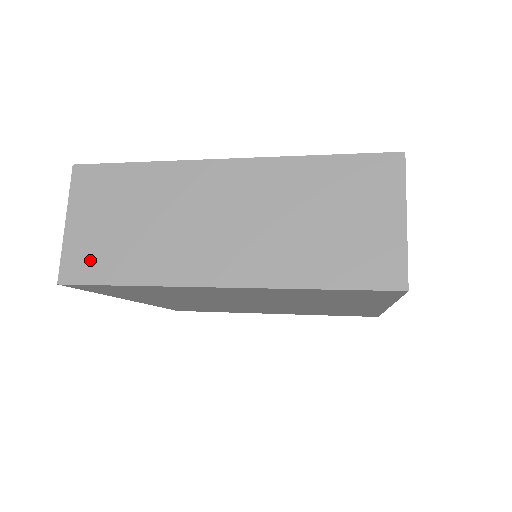
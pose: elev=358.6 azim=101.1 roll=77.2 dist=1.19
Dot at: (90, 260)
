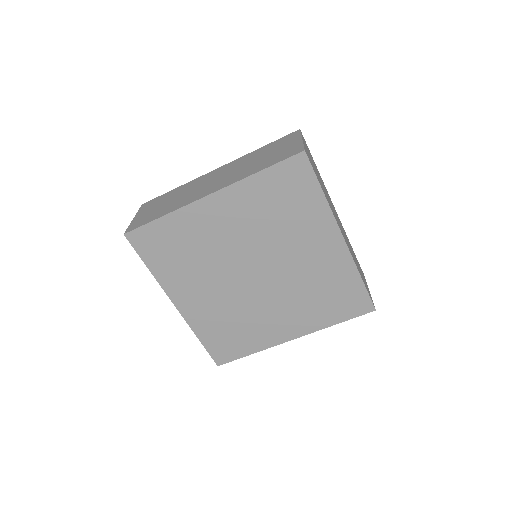
Dot at: (143, 220)
